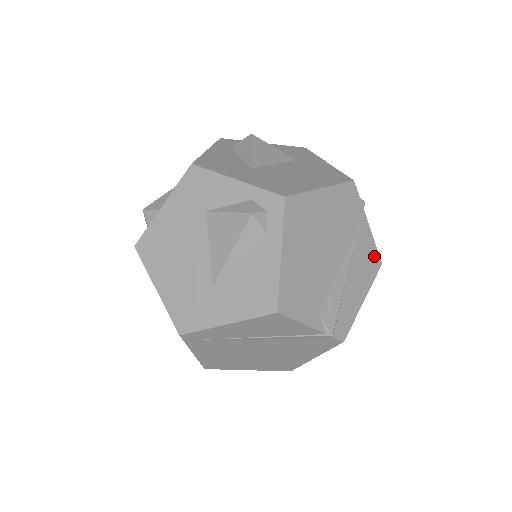
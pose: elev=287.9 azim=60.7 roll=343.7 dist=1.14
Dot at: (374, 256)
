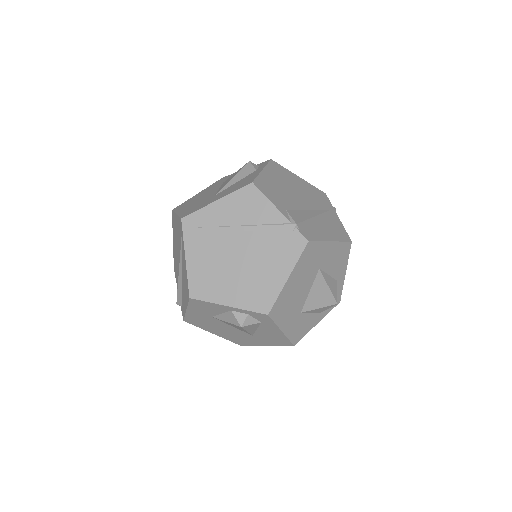
Dot at: (343, 232)
